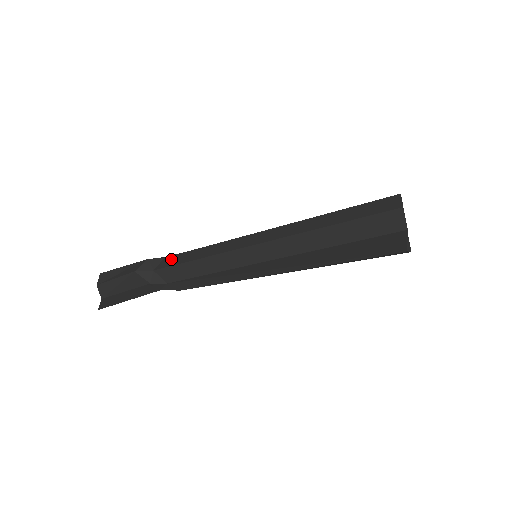
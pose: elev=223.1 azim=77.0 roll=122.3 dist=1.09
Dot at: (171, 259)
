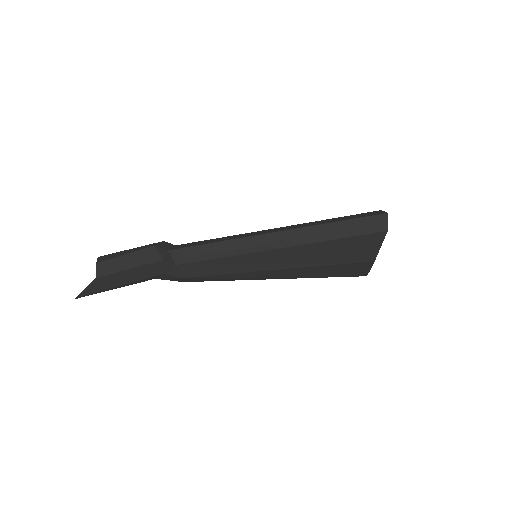
Dot at: (185, 245)
